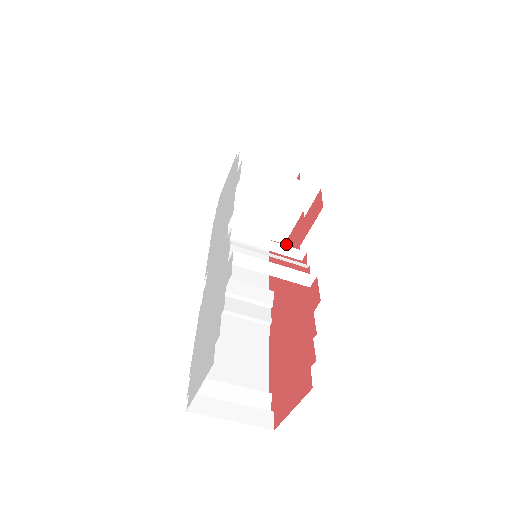
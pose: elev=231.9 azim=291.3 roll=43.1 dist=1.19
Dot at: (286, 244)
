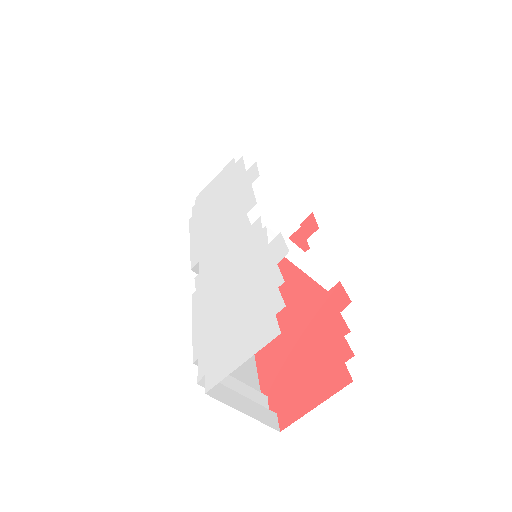
Dot at: occluded
